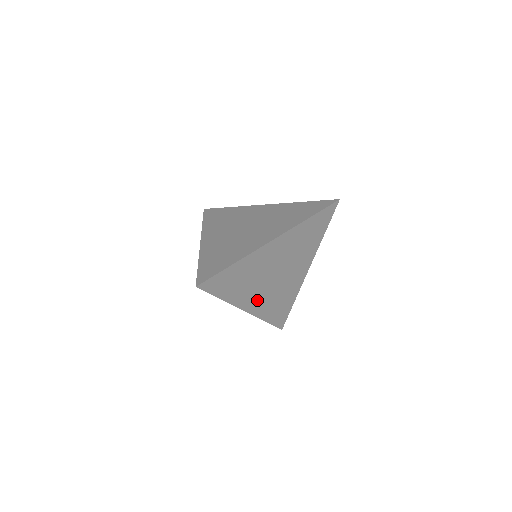
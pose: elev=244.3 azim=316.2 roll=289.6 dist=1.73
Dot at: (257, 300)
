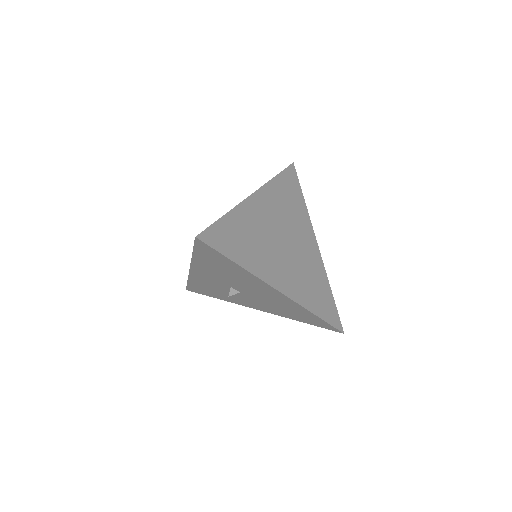
Dot at: (284, 276)
